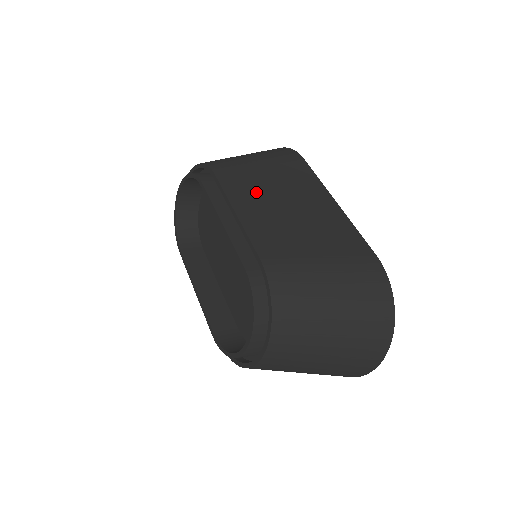
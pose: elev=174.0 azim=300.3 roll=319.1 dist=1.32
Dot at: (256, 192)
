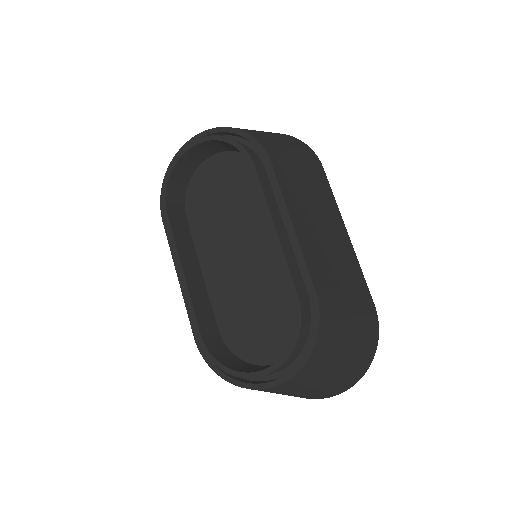
Dot at: (302, 201)
